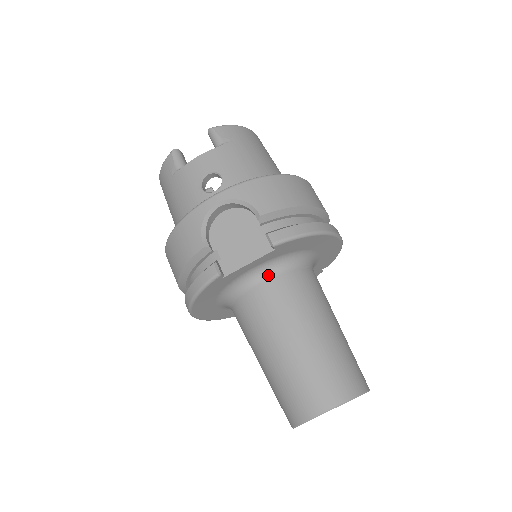
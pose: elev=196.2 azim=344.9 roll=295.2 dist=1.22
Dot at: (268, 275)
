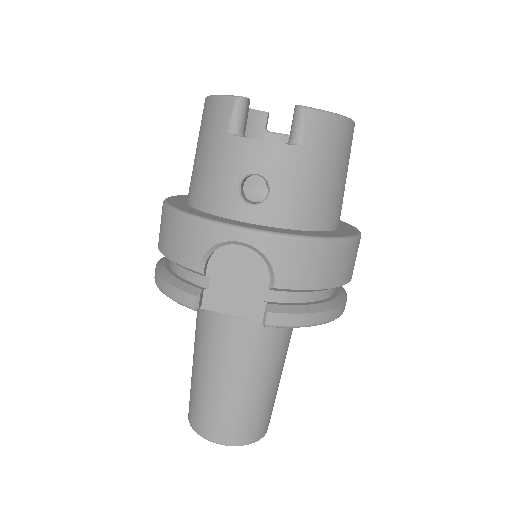
Dot at: occluded
